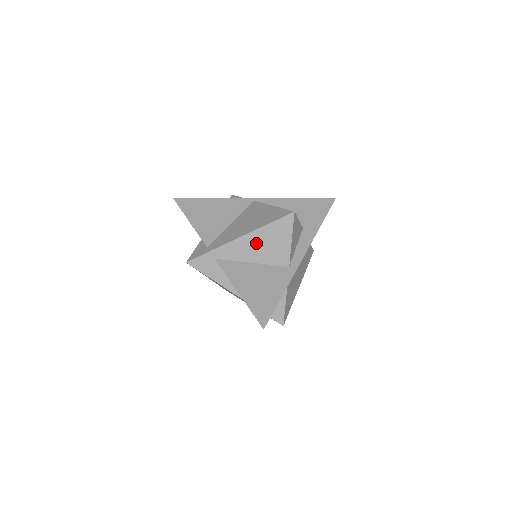
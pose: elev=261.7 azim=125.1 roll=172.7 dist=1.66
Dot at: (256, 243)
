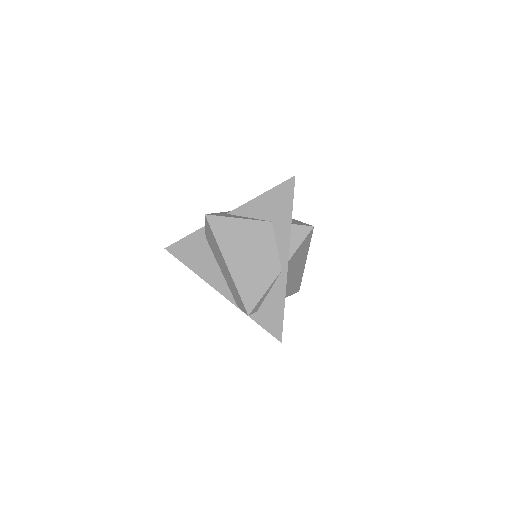
Dot at: occluded
